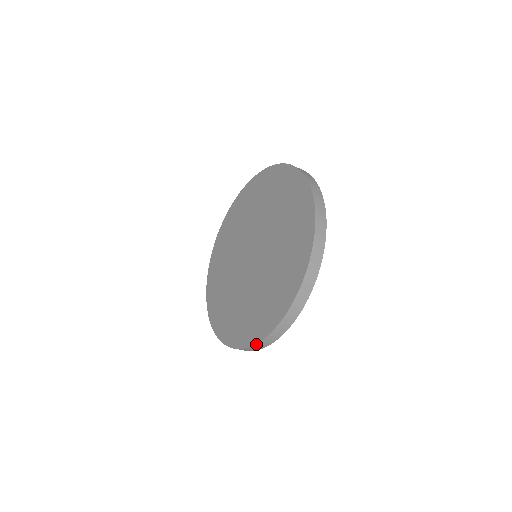
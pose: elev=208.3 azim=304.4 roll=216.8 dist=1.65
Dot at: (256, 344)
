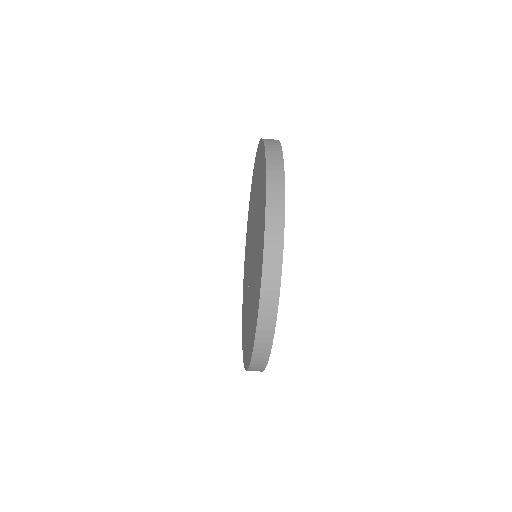
Dot at: (253, 354)
